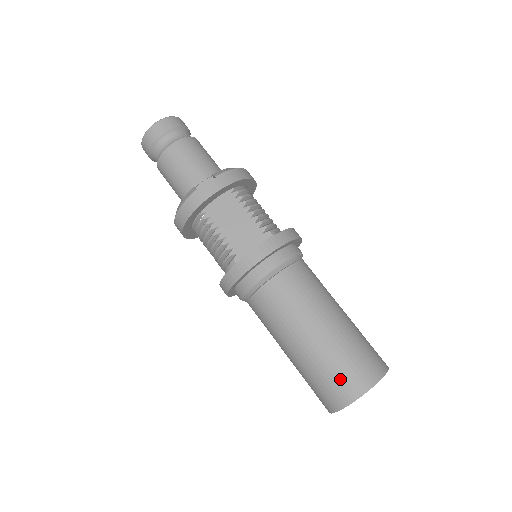
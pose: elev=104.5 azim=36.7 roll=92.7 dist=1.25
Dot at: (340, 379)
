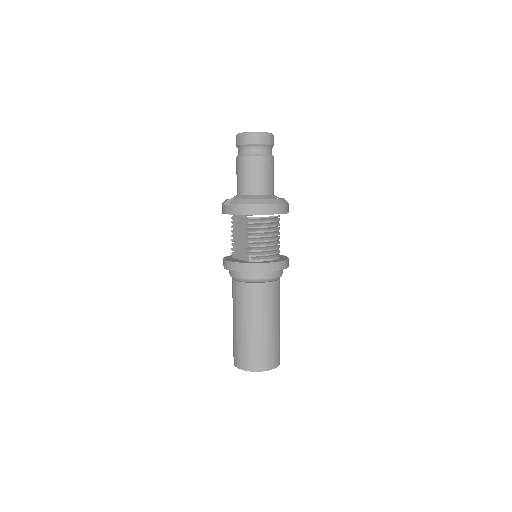
Dot at: (234, 351)
